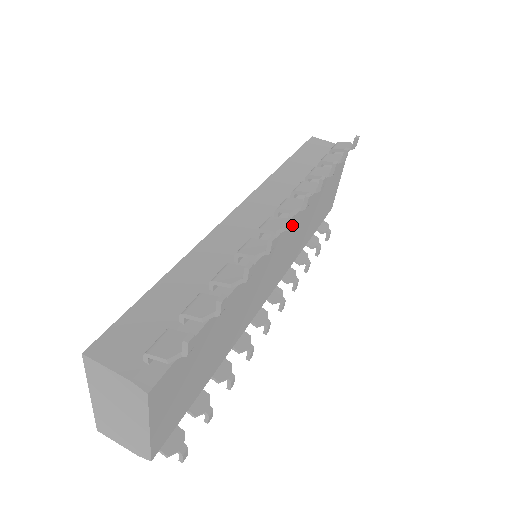
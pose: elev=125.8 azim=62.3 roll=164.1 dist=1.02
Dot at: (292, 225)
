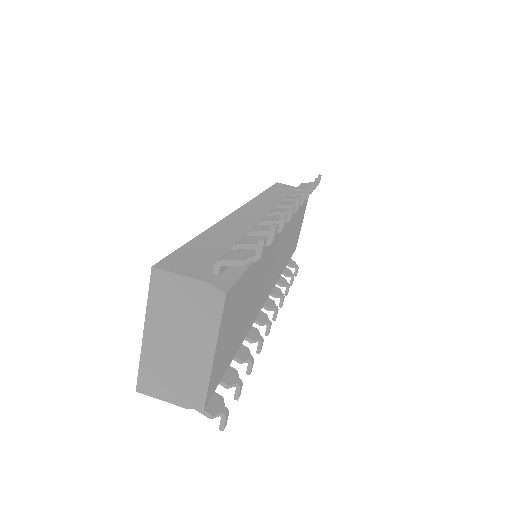
Dot at: (287, 227)
